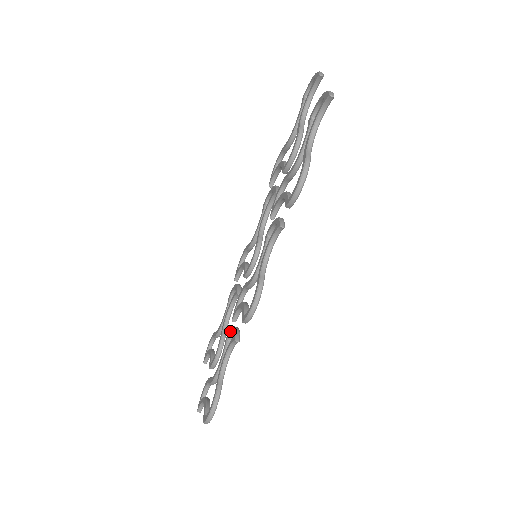
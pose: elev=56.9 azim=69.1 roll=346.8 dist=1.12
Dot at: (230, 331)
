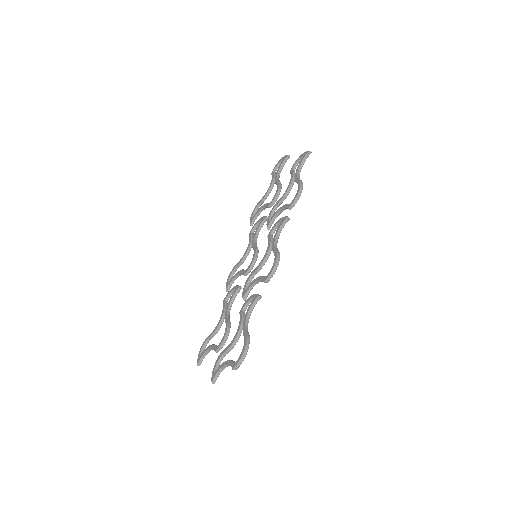
Dot at: (245, 302)
